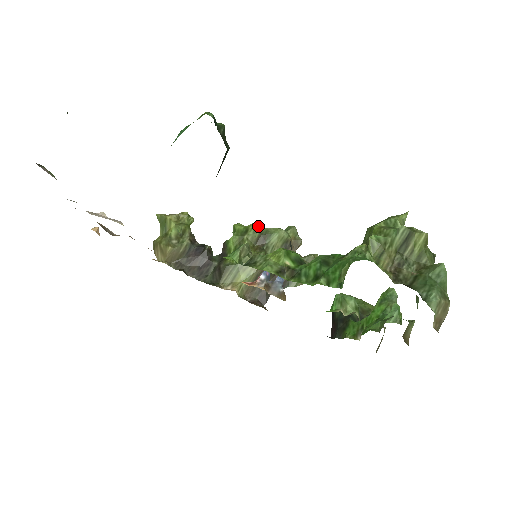
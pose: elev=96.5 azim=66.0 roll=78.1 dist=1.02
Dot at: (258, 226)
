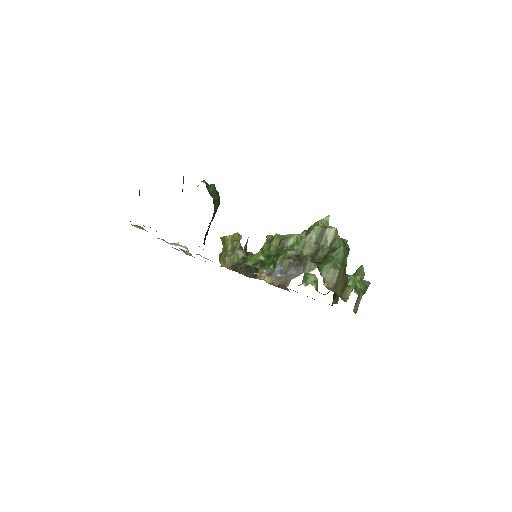
Dot at: (280, 235)
